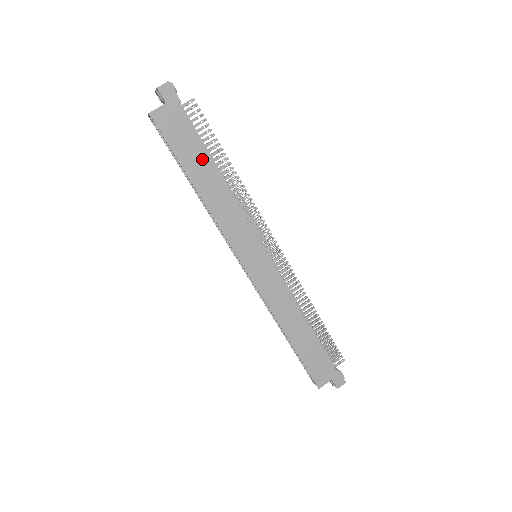
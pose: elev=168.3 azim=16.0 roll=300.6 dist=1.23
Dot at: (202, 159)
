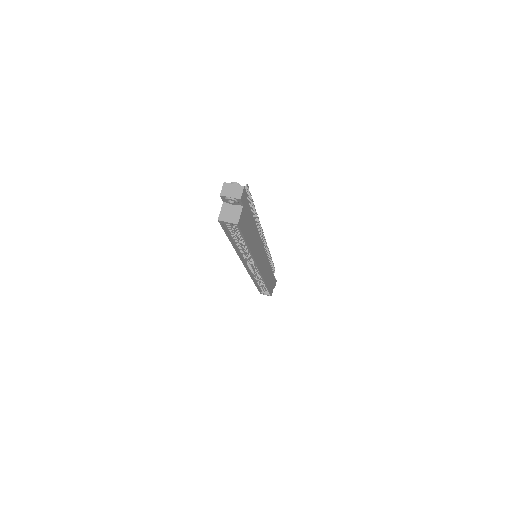
Dot at: (252, 226)
